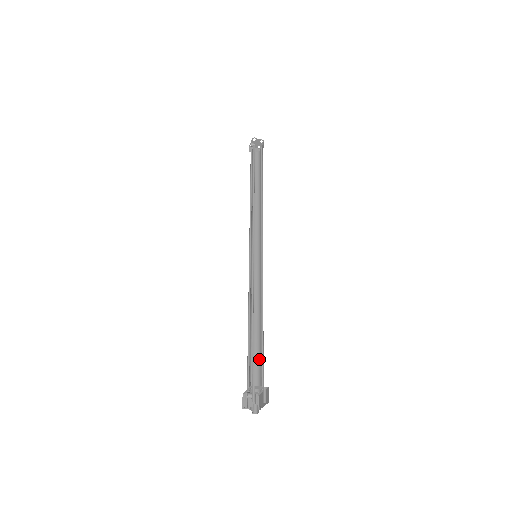
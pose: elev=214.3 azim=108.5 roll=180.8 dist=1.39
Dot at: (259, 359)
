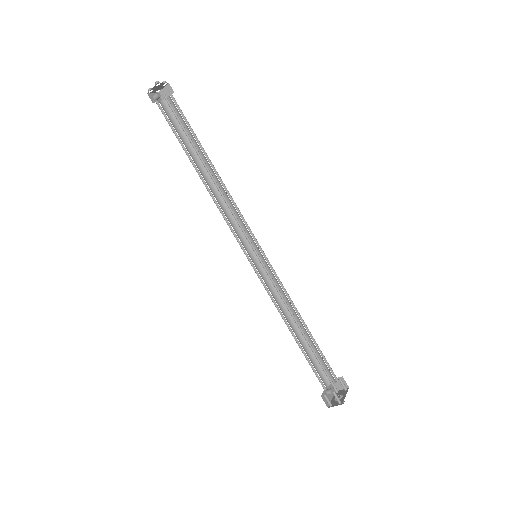
Dot at: occluded
